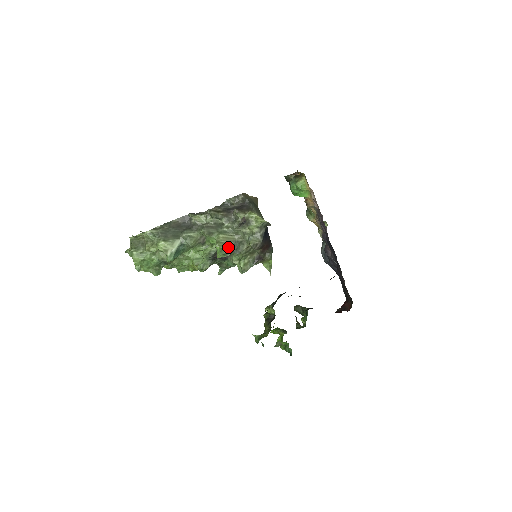
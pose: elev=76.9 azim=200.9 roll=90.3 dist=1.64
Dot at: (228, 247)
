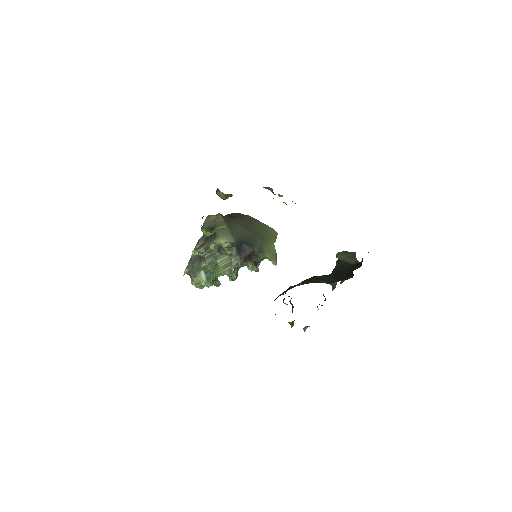
Dot at: (228, 267)
